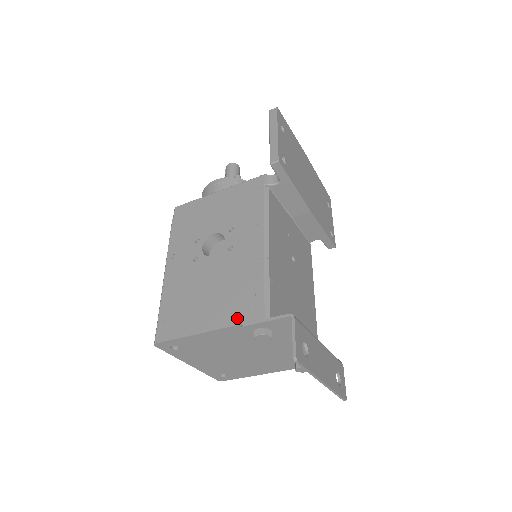
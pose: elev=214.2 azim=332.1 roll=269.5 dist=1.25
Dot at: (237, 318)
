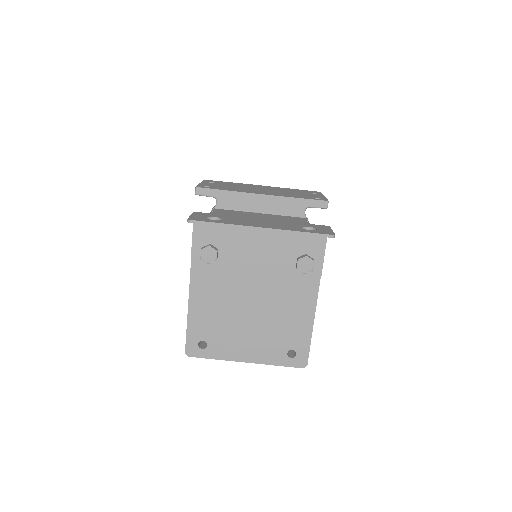
Dot at: (191, 265)
